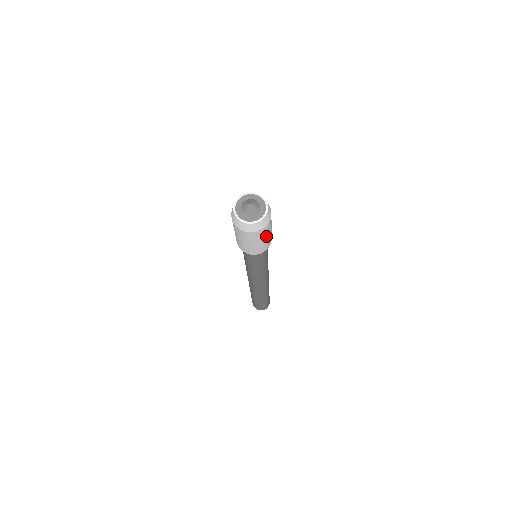
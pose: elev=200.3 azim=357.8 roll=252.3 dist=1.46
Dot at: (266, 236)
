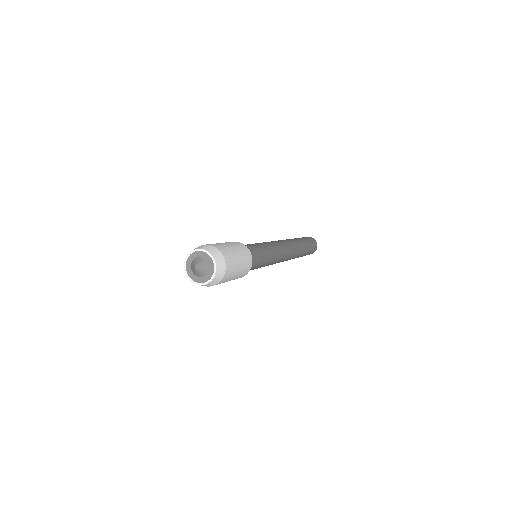
Dot at: occluded
